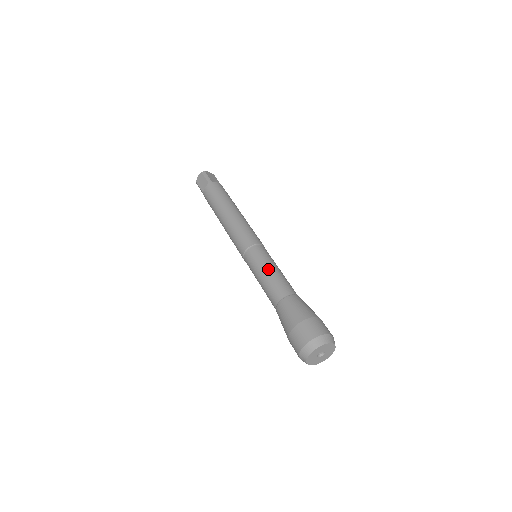
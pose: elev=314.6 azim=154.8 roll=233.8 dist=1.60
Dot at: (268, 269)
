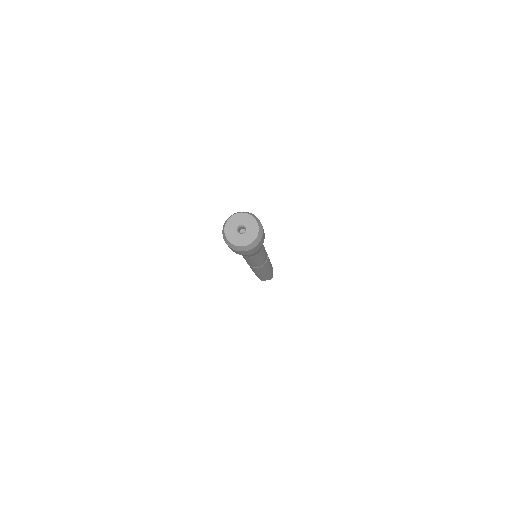
Dot at: occluded
